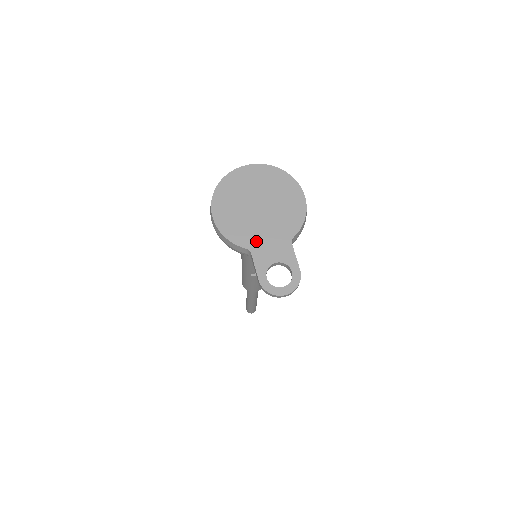
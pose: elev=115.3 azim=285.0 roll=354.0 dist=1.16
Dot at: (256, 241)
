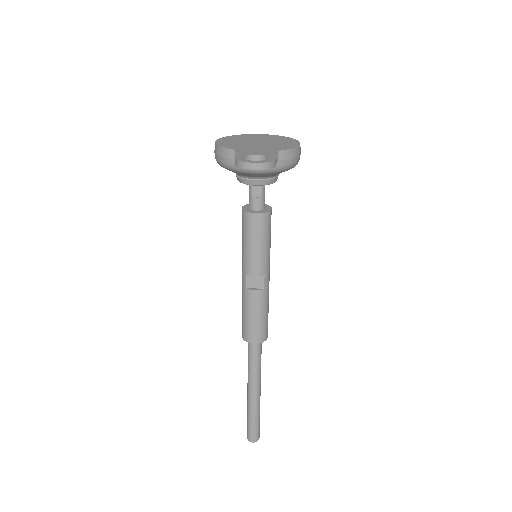
Dot at: (245, 149)
